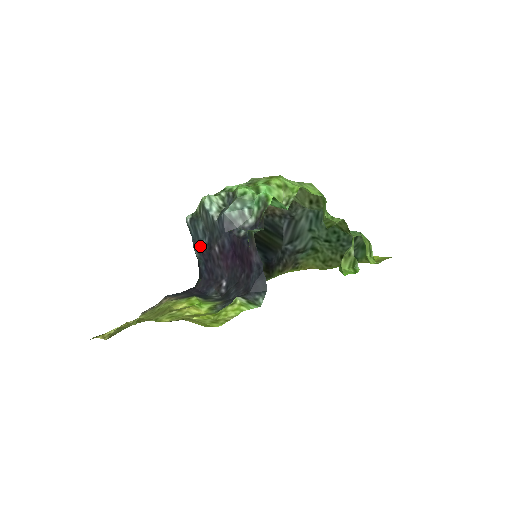
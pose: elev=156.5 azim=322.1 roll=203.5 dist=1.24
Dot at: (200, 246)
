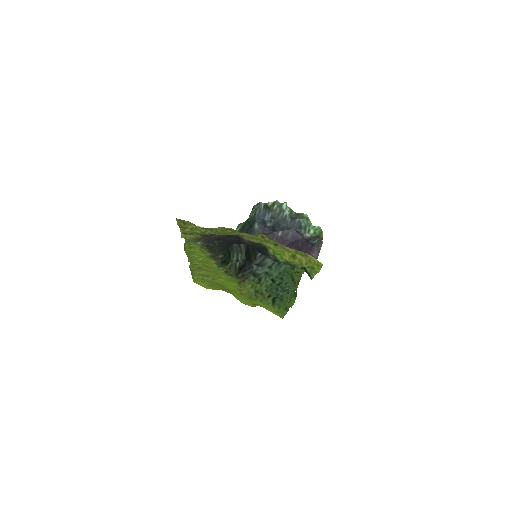
Dot at: (264, 224)
